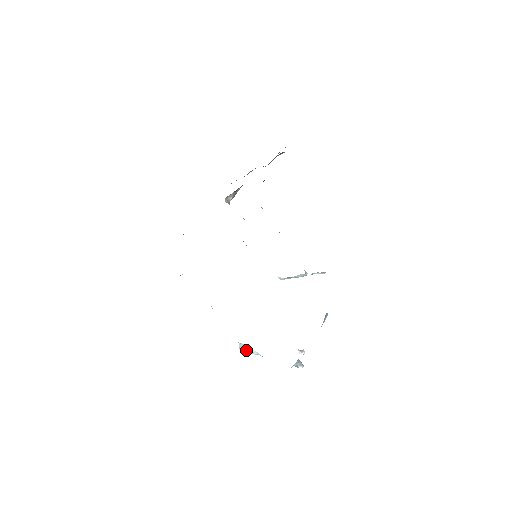
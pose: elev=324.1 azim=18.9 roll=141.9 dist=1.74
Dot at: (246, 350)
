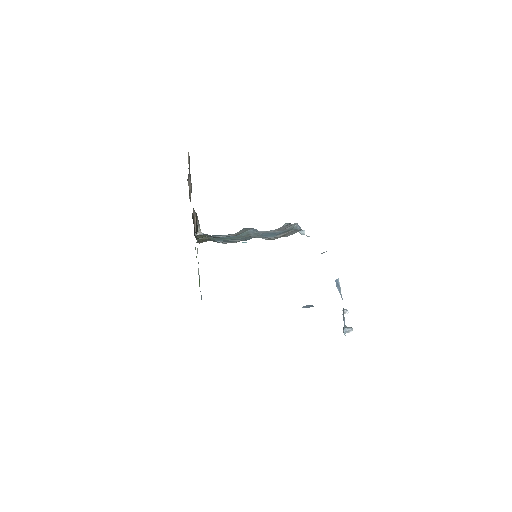
Dot at: occluded
